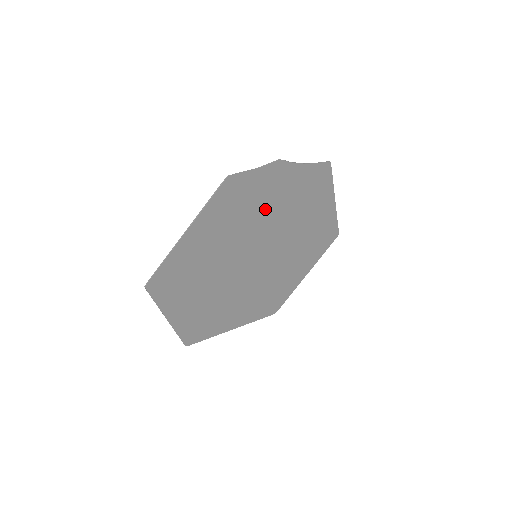
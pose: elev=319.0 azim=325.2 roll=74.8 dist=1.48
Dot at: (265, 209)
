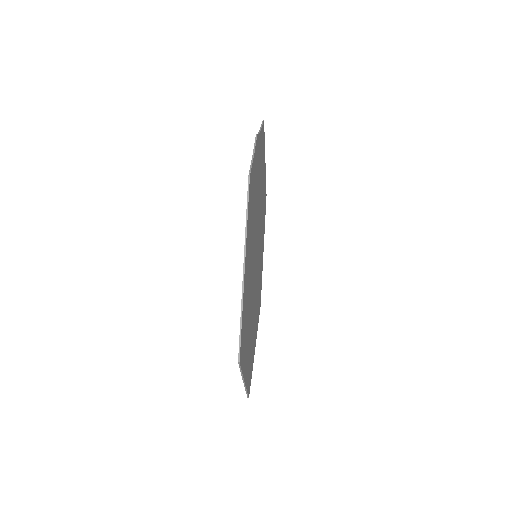
Dot at: (256, 199)
